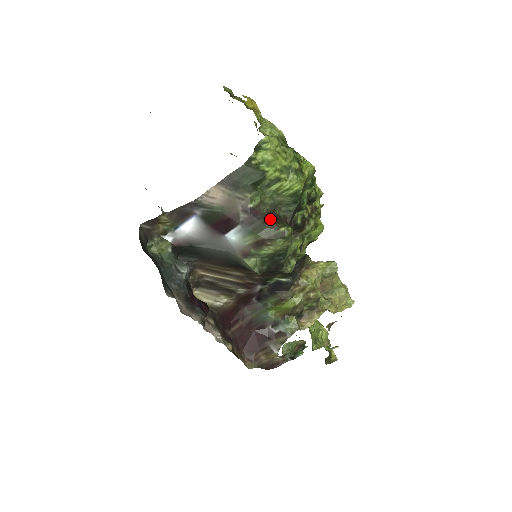
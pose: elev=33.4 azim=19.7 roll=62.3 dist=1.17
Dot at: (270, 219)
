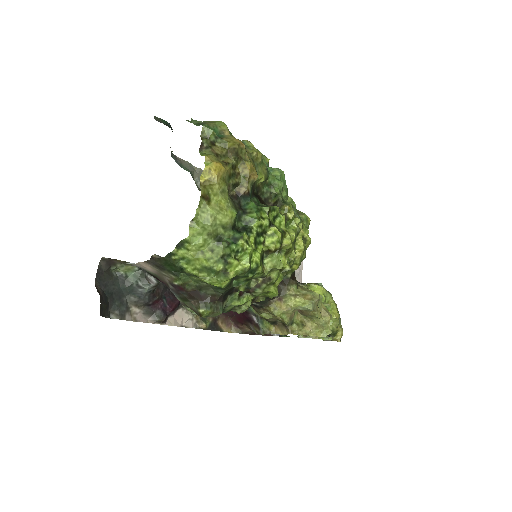
Dot at: (194, 297)
